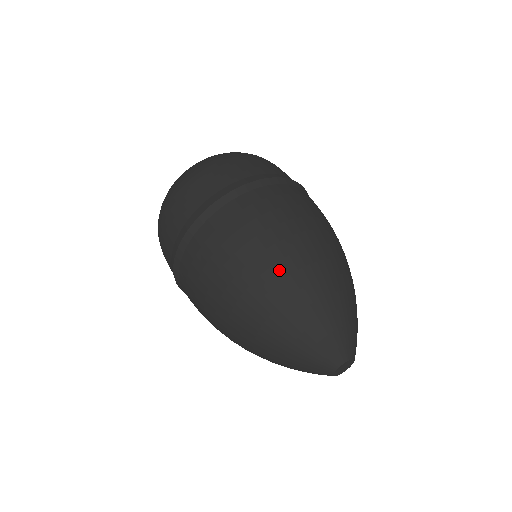
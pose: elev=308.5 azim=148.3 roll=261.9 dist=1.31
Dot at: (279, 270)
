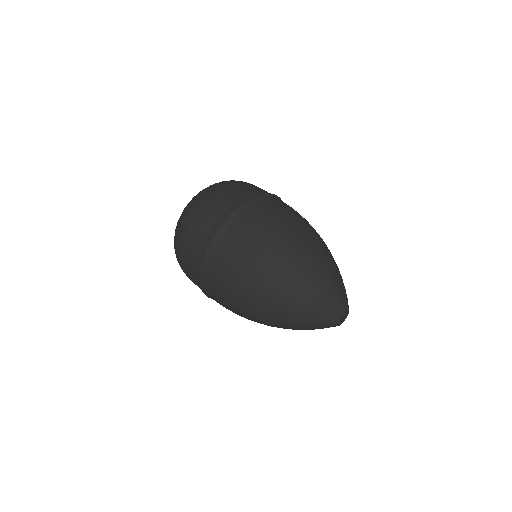
Dot at: (283, 263)
